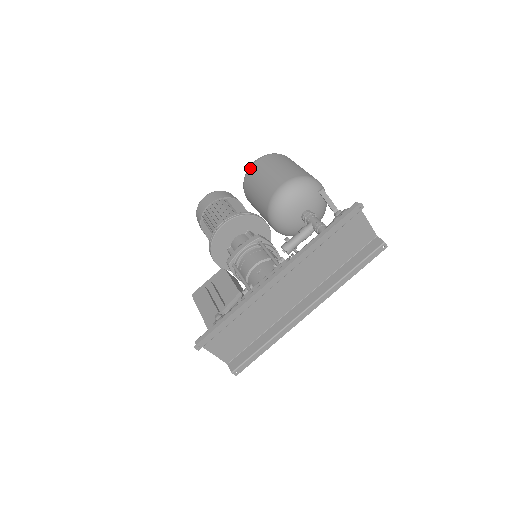
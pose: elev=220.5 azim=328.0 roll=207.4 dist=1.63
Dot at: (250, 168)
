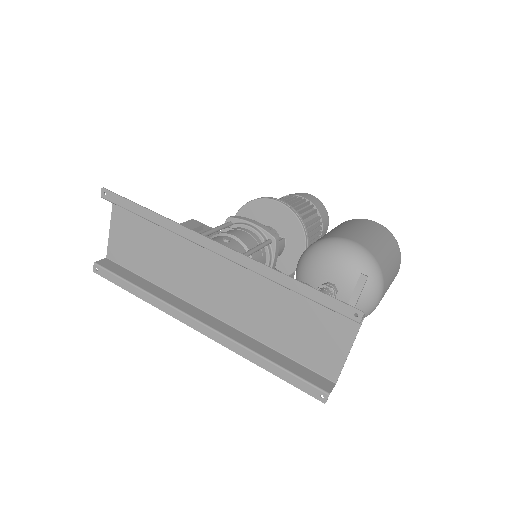
Dot at: (364, 219)
